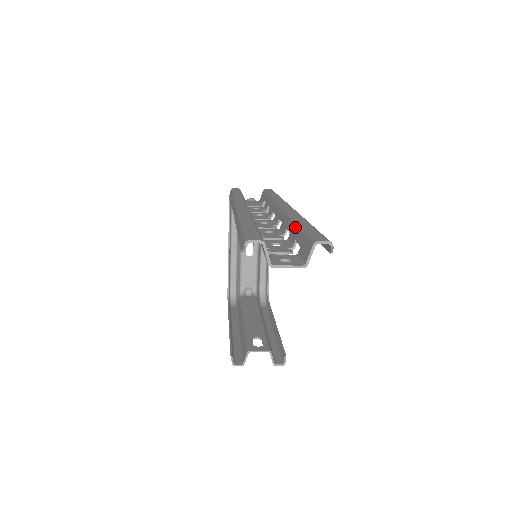
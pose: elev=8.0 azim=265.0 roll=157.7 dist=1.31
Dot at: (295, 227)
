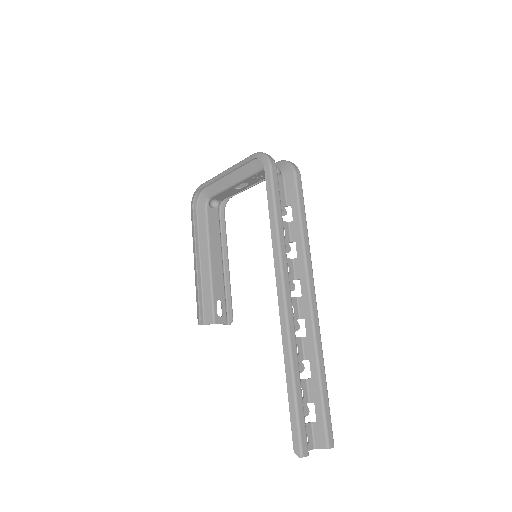
Dot at: (319, 388)
